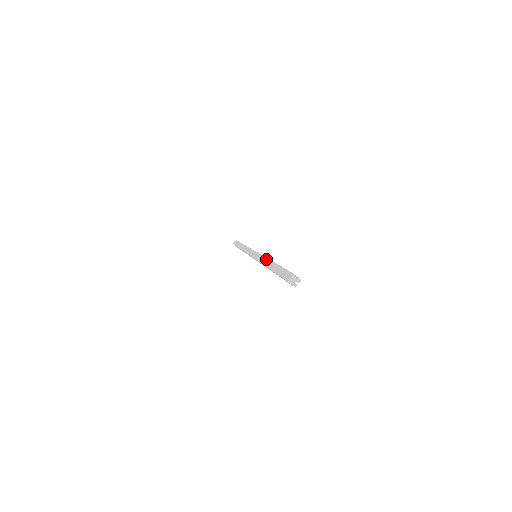
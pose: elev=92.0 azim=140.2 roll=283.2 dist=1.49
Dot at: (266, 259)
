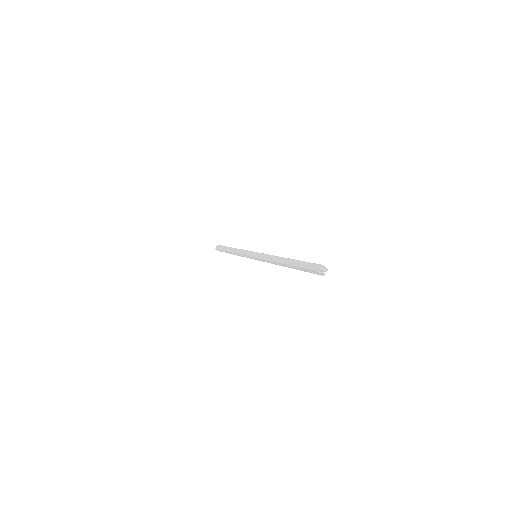
Dot at: (276, 257)
